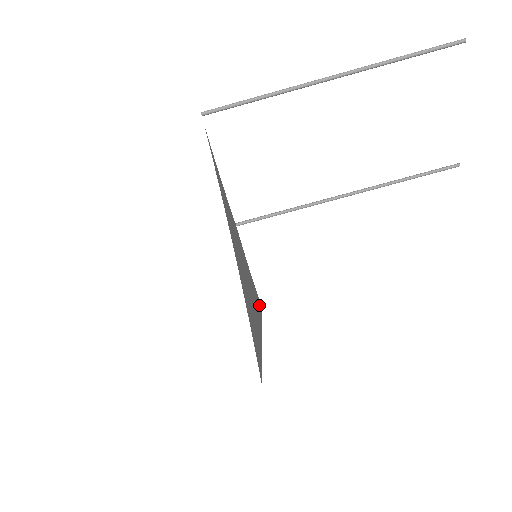
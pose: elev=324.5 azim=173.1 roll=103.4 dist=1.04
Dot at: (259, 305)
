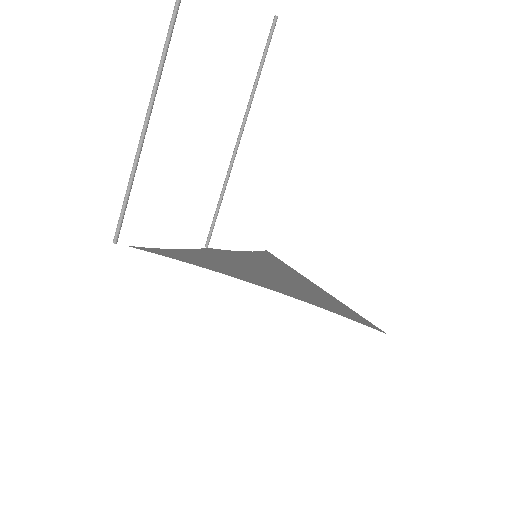
Dot at: (271, 257)
